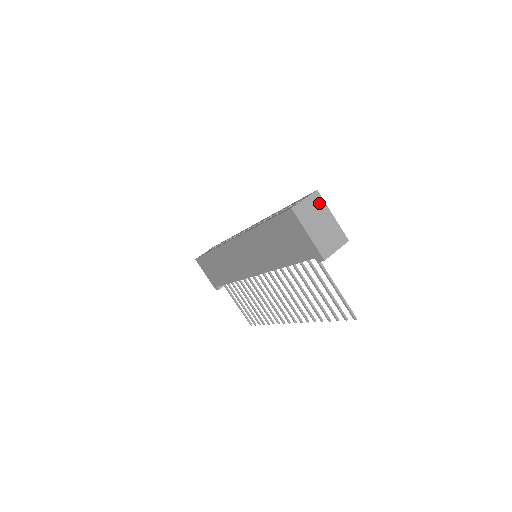
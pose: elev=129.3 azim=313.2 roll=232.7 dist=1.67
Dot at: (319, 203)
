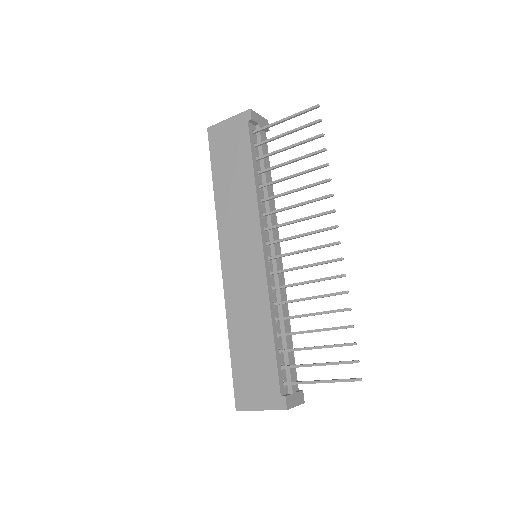
Dot at: occluded
